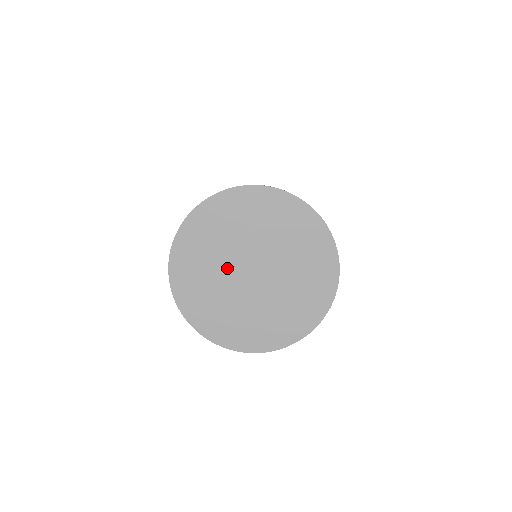
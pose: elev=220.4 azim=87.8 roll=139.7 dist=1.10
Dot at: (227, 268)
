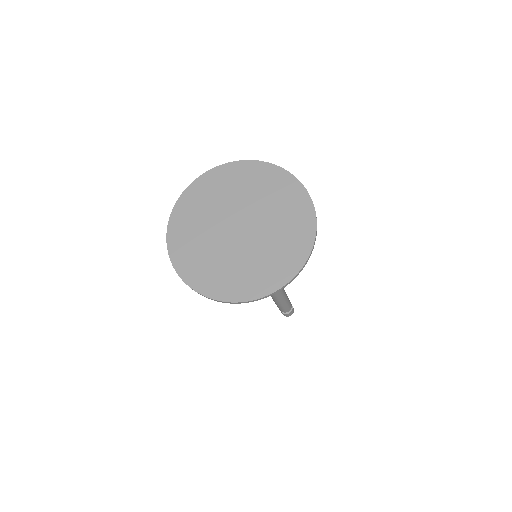
Dot at: (218, 238)
